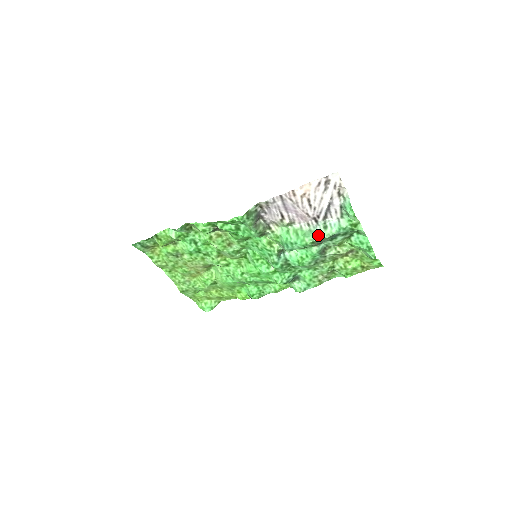
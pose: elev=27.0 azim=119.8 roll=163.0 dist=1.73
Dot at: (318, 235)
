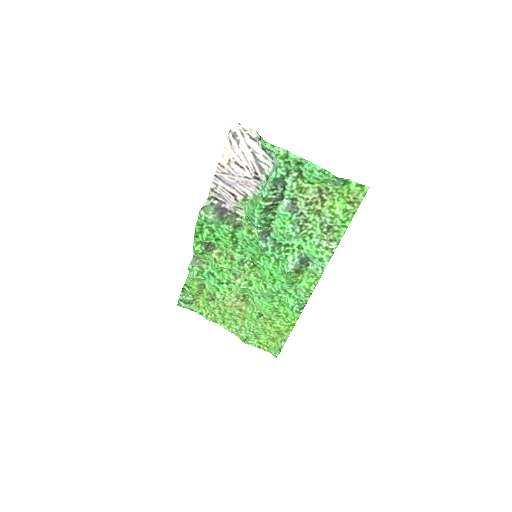
Dot at: (263, 189)
